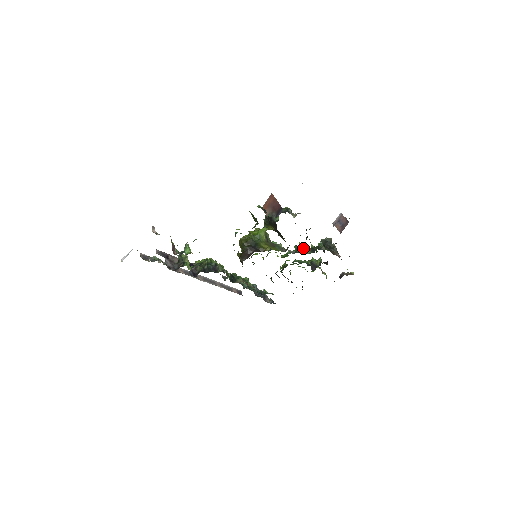
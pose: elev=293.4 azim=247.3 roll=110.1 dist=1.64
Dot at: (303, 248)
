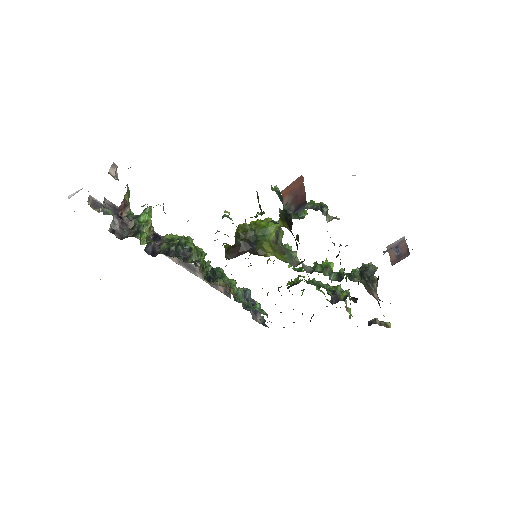
Dot at: (326, 269)
